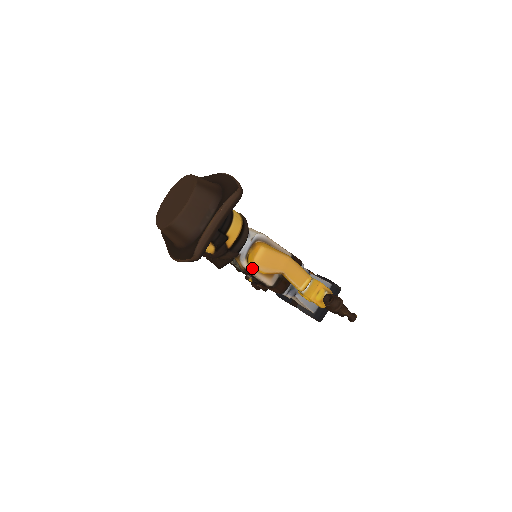
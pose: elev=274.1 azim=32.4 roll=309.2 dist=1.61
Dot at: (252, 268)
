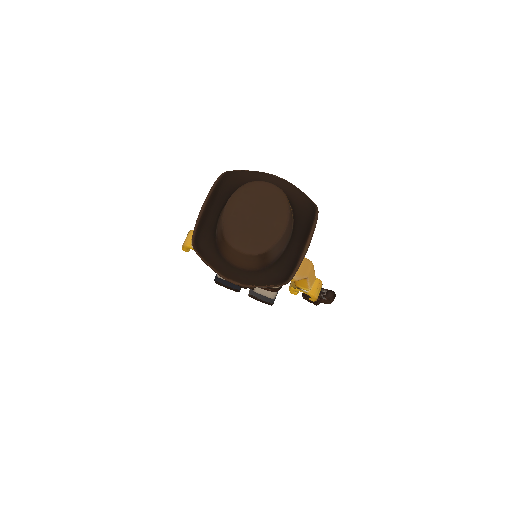
Dot at: occluded
